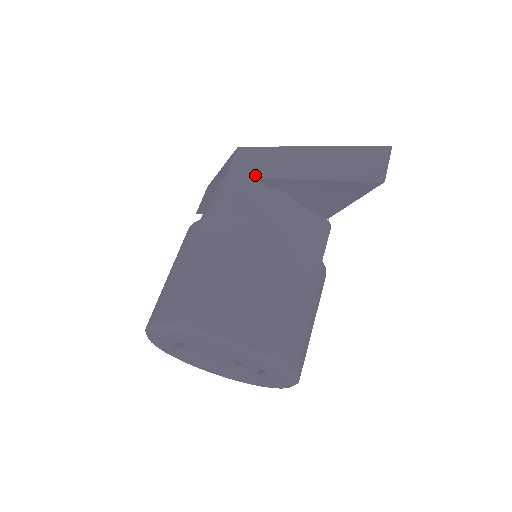
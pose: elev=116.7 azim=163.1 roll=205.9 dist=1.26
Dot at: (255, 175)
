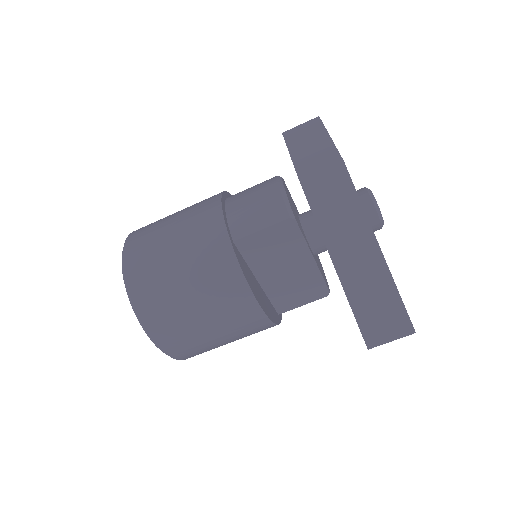
Dot at: (317, 212)
